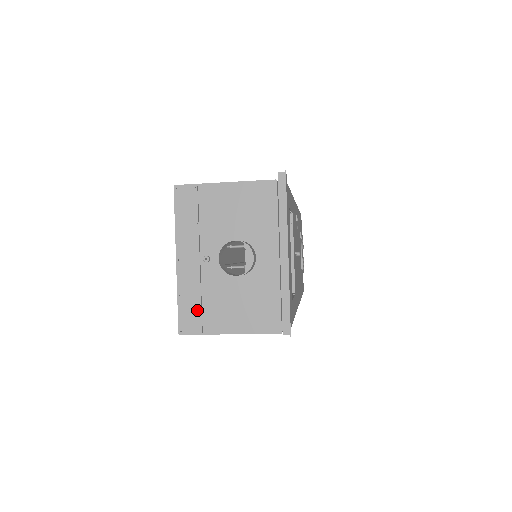
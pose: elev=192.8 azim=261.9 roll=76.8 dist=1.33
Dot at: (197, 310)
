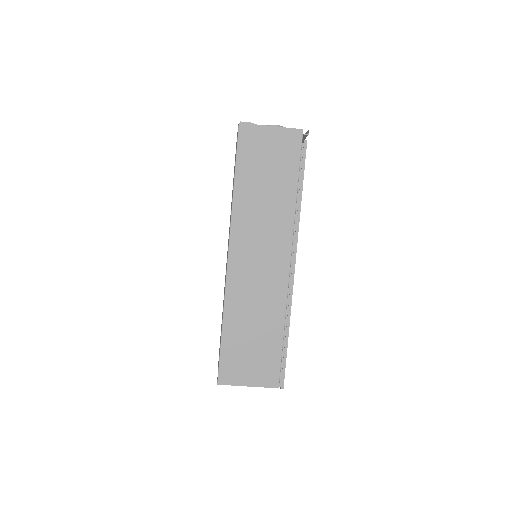
Dot at: occluded
